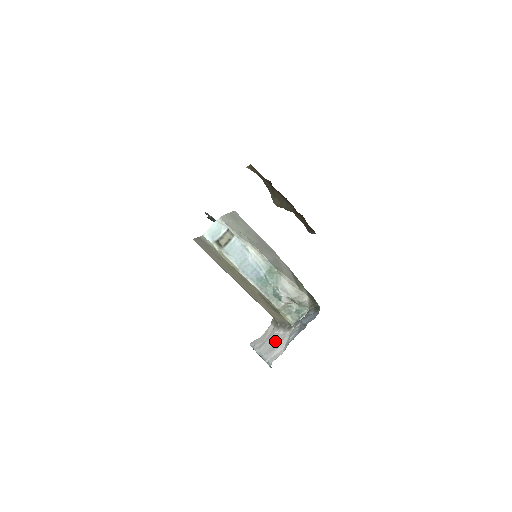
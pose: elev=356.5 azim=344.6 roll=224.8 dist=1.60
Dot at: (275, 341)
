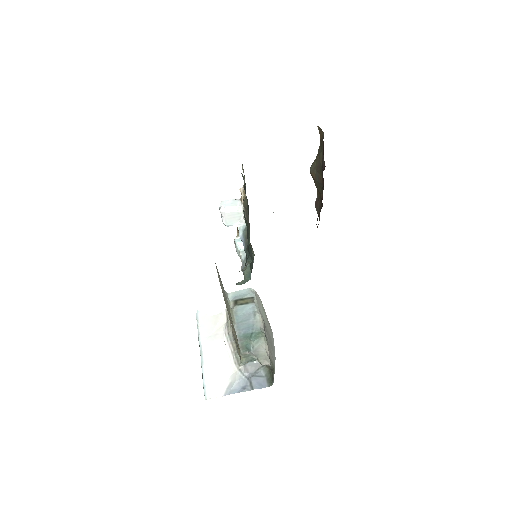
Dot at: (220, 358)
